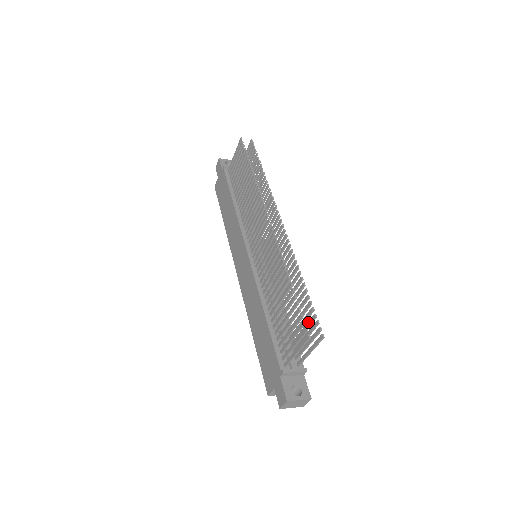
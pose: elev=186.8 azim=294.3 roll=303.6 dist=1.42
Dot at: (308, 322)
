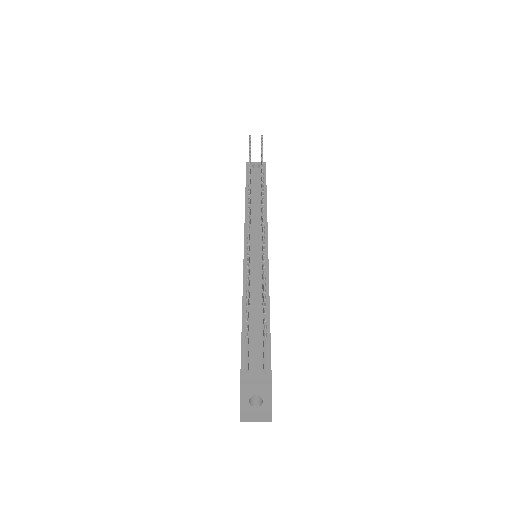
Dot at: occluded
